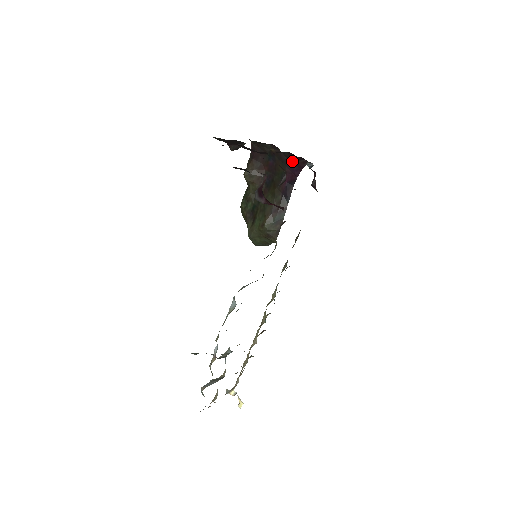
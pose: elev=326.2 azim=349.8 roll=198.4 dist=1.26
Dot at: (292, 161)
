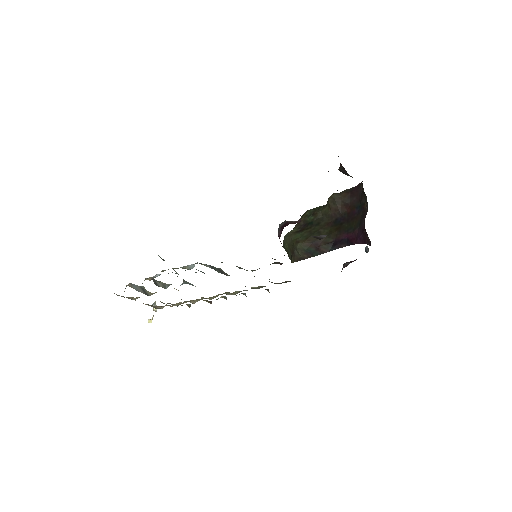
Dot at: (364, 230)
